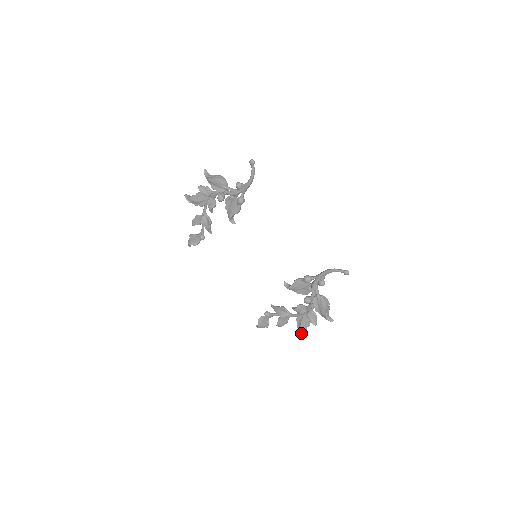
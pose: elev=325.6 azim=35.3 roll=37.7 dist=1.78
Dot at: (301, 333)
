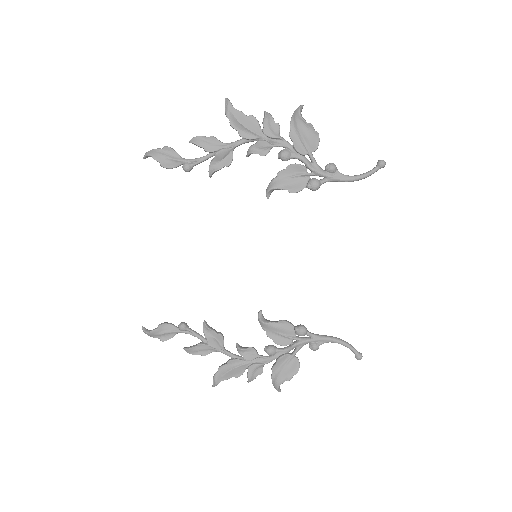
Dot at: (216, 379)
